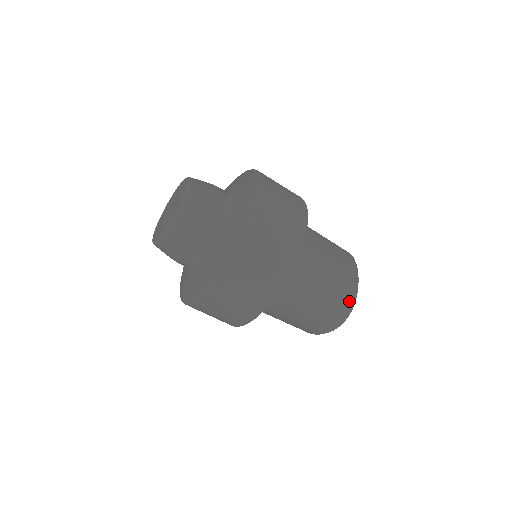
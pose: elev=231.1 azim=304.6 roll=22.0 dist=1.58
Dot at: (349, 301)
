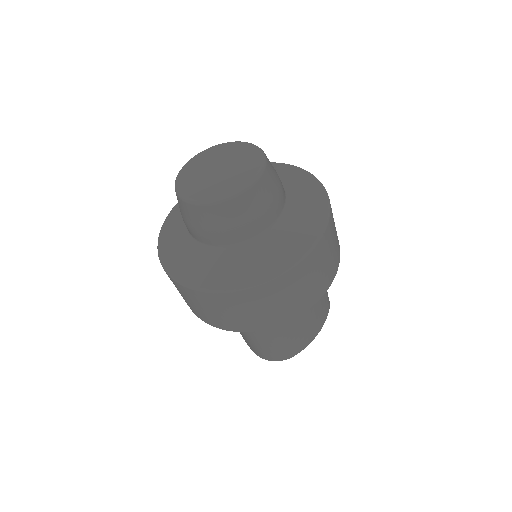
Dot at: (288, 354)
